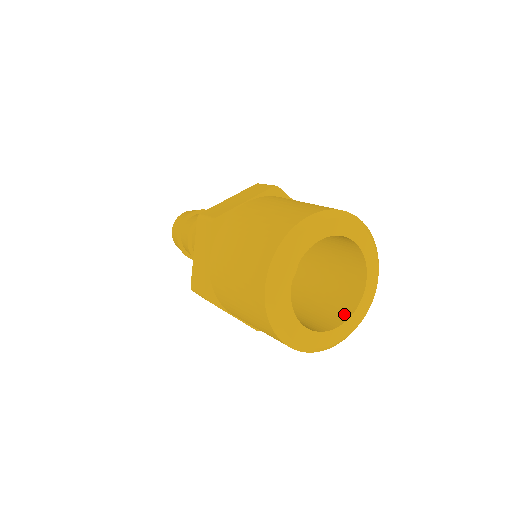
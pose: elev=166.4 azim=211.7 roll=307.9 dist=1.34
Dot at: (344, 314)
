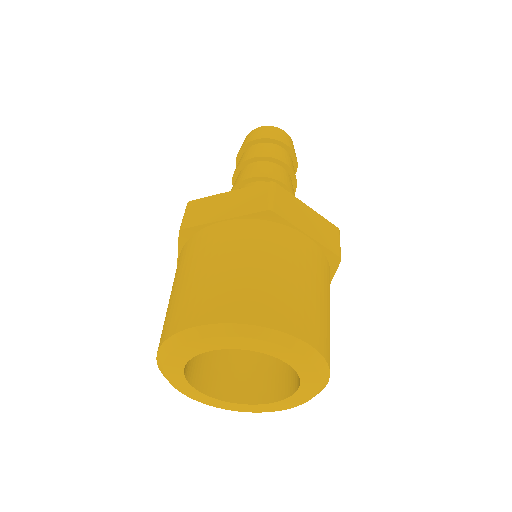
Dot at: occluded
